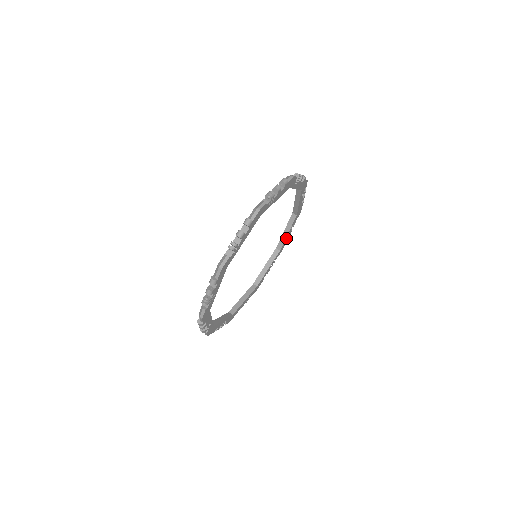
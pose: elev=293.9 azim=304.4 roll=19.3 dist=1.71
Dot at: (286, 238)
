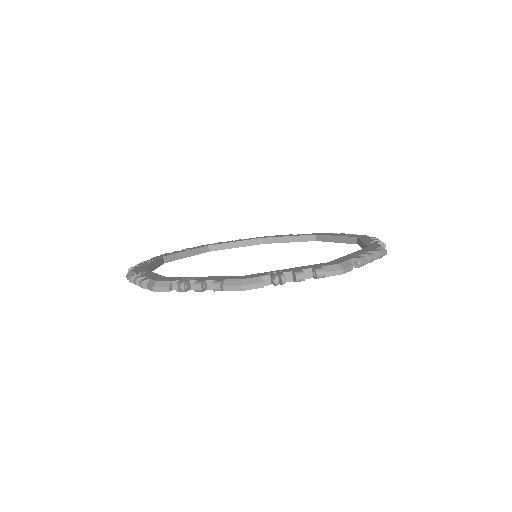
Dot at: occluded
